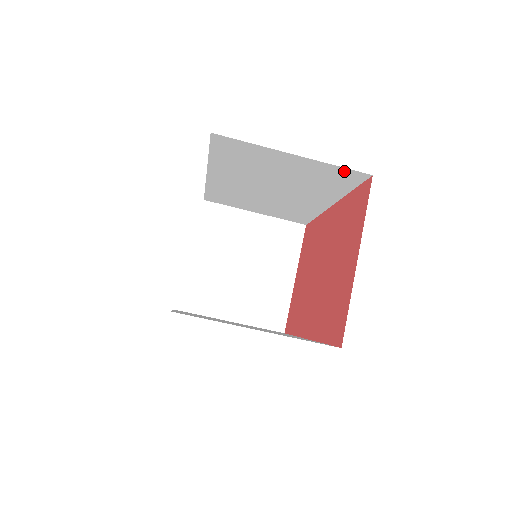
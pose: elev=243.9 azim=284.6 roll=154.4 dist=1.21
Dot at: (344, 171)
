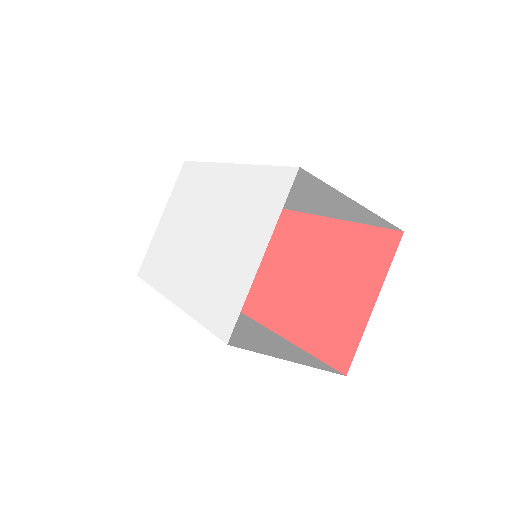
Dot at: (383, 221)
